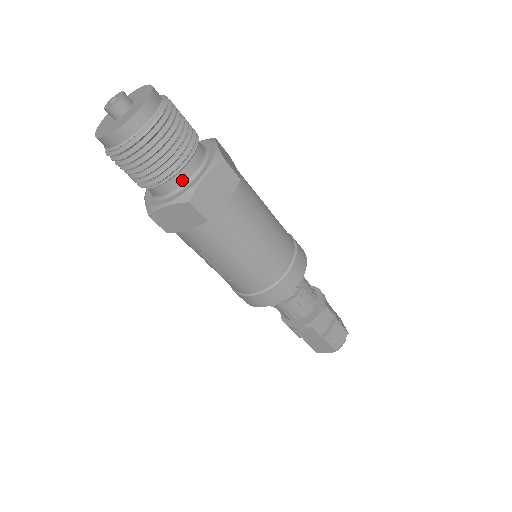
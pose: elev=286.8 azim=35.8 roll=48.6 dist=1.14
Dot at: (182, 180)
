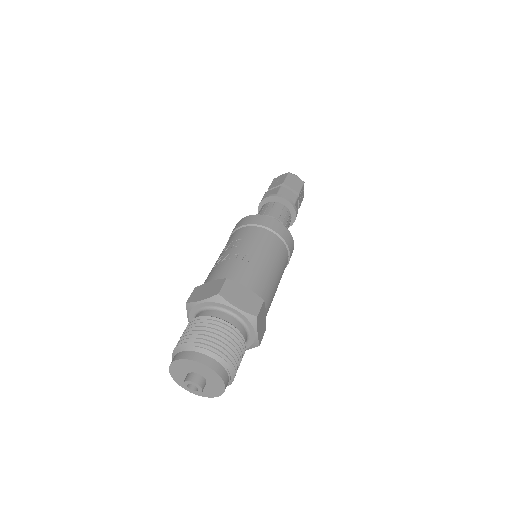
Dot at: occluded
